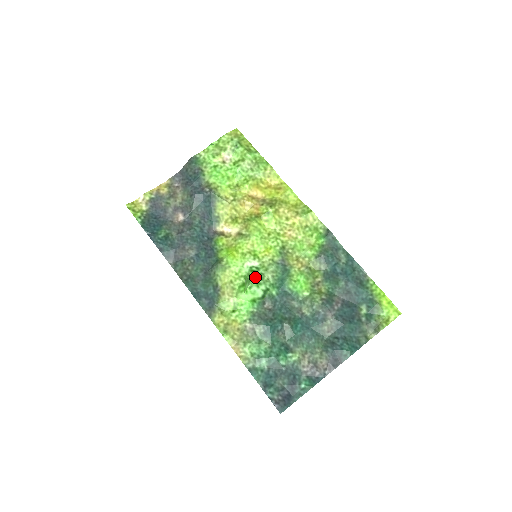
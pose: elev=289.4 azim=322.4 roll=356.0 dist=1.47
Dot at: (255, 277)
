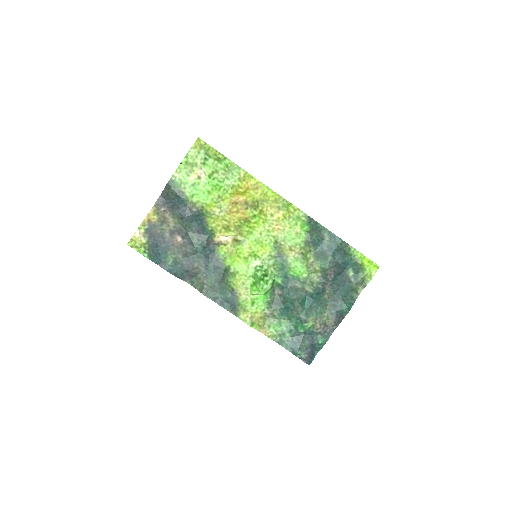
Dot at: (262, 276)
